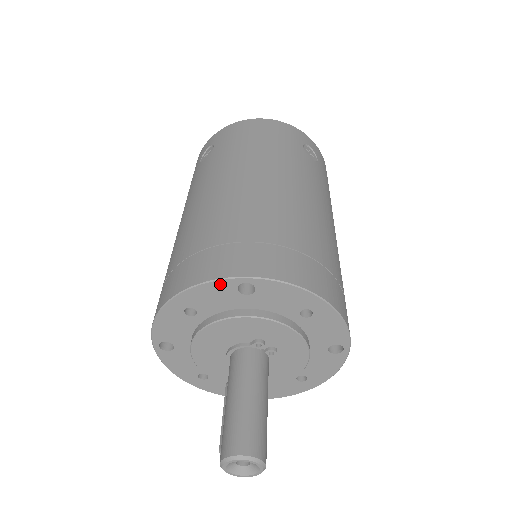
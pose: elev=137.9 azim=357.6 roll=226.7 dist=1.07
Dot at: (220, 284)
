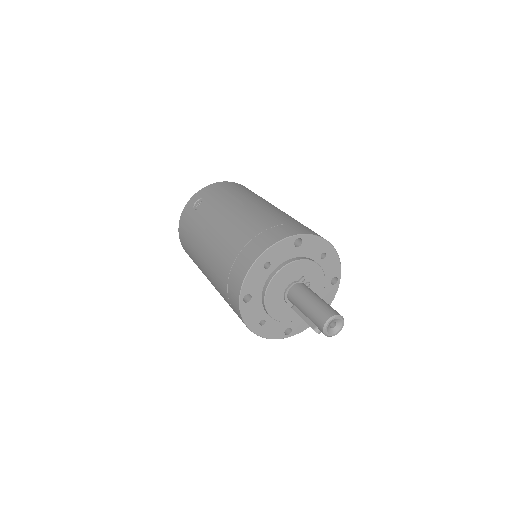
Dot at: (286, 241)
